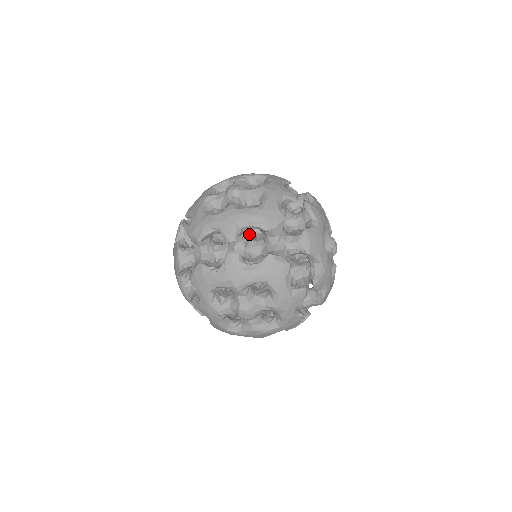
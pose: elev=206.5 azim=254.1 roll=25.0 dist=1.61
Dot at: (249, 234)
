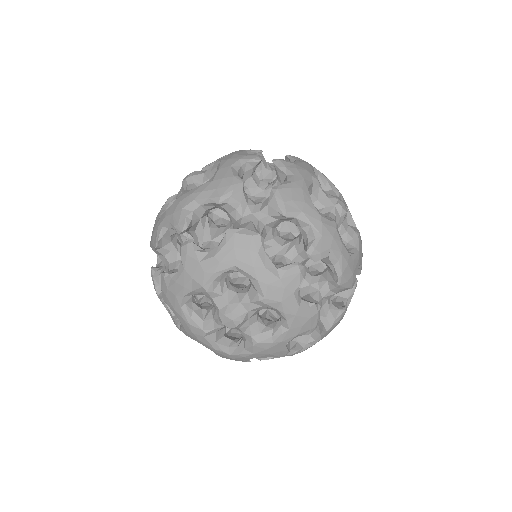
Dot at: (223, 225)
